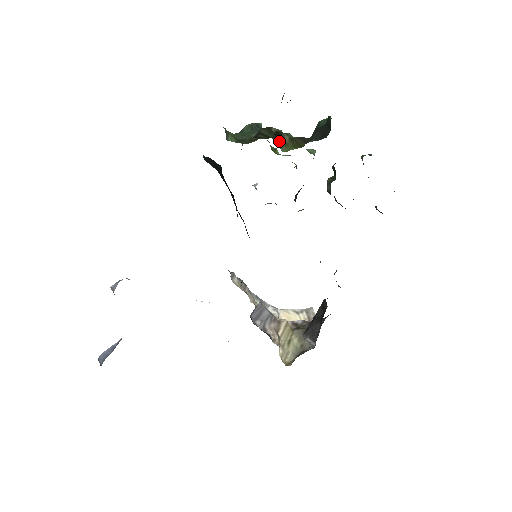
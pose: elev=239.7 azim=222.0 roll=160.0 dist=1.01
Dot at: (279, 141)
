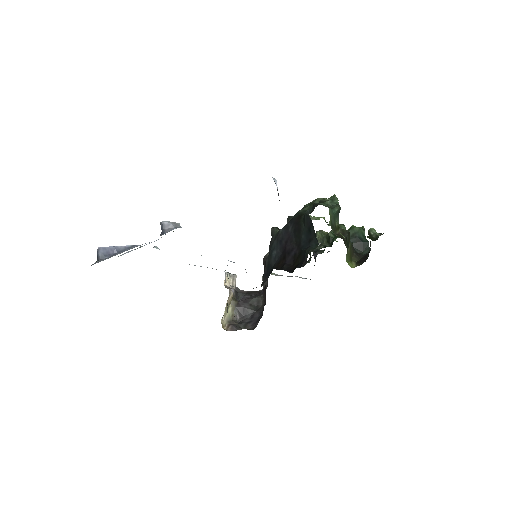
Dot at: (348, 248)
